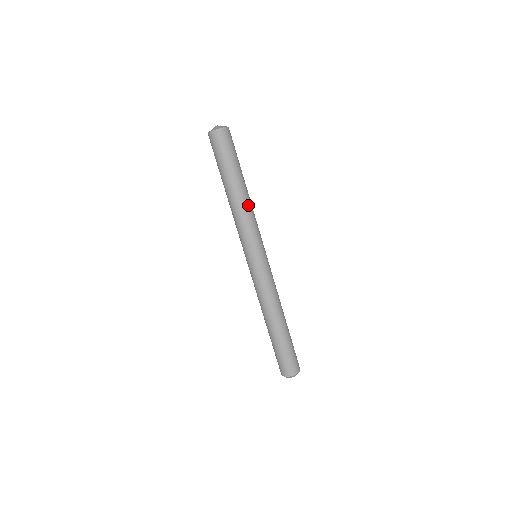
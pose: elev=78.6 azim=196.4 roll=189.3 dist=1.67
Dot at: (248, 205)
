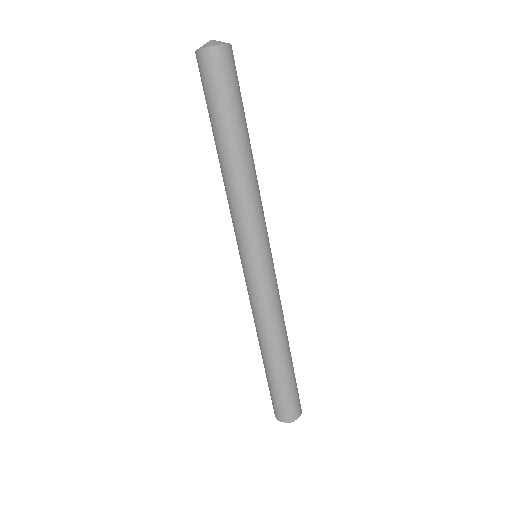
Dot at: (236, 183)
